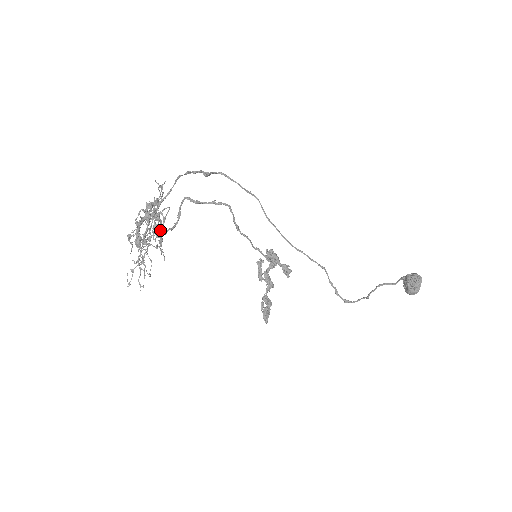
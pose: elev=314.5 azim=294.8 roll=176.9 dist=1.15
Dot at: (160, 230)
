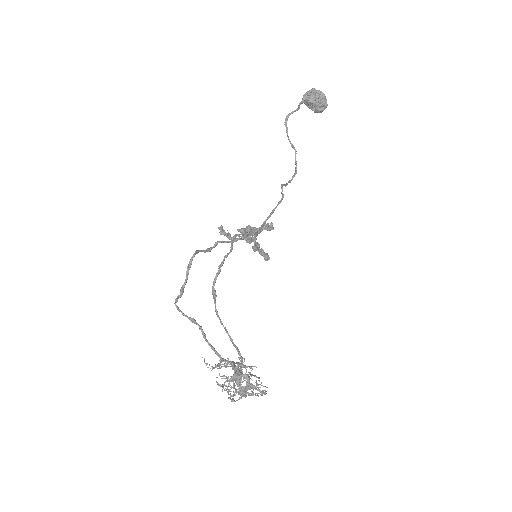
Dot at: occluded
